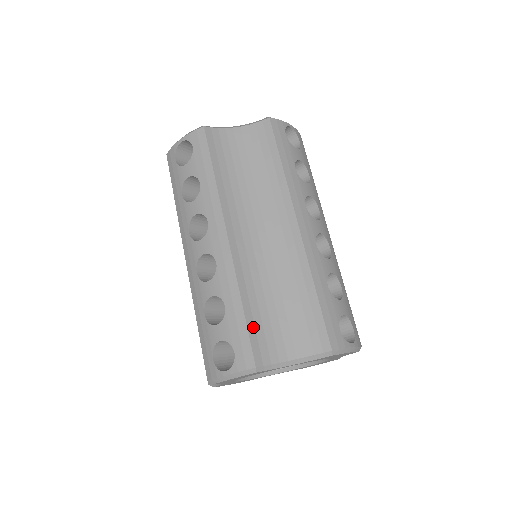
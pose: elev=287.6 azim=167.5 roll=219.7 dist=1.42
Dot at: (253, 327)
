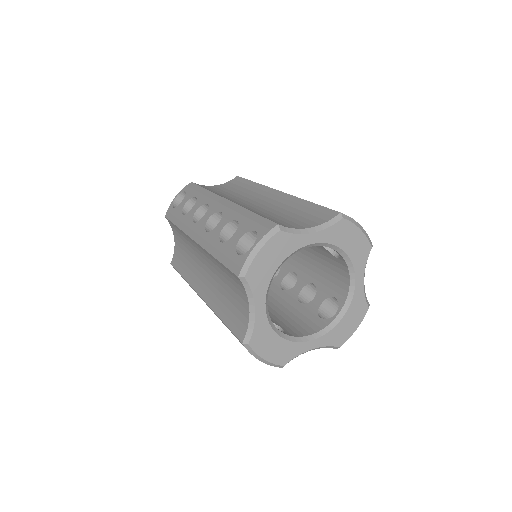
Dot at: occluded
